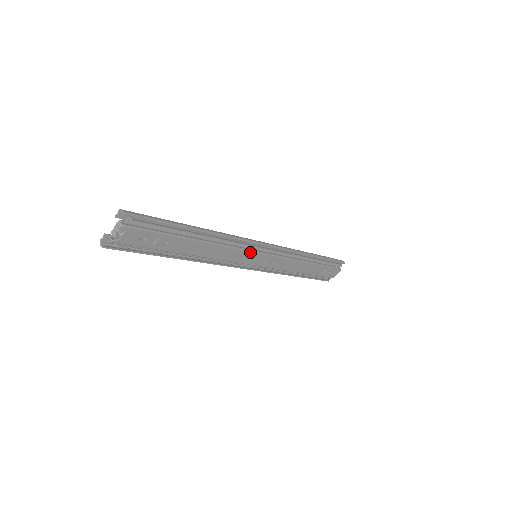
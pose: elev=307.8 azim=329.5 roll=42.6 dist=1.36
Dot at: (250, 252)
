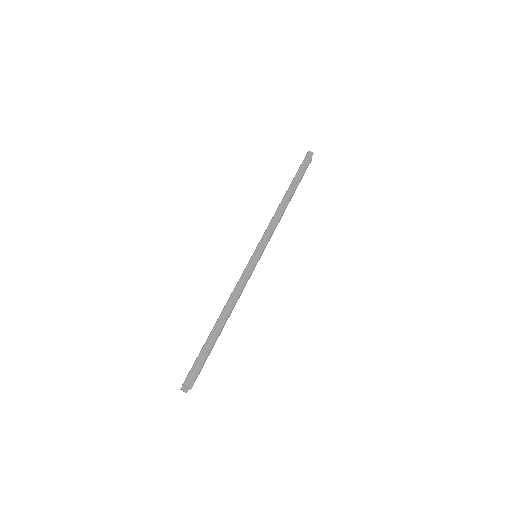
Dot at: occluded
